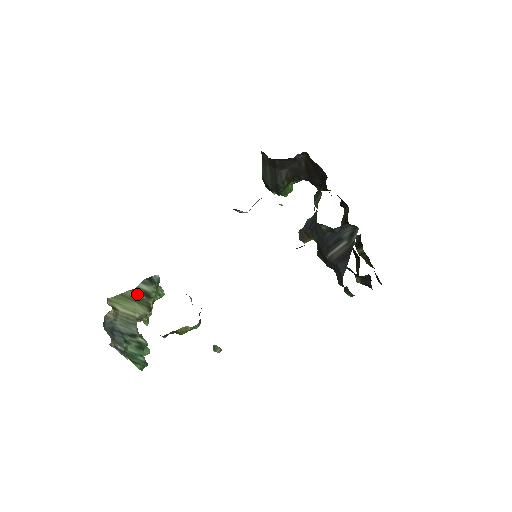
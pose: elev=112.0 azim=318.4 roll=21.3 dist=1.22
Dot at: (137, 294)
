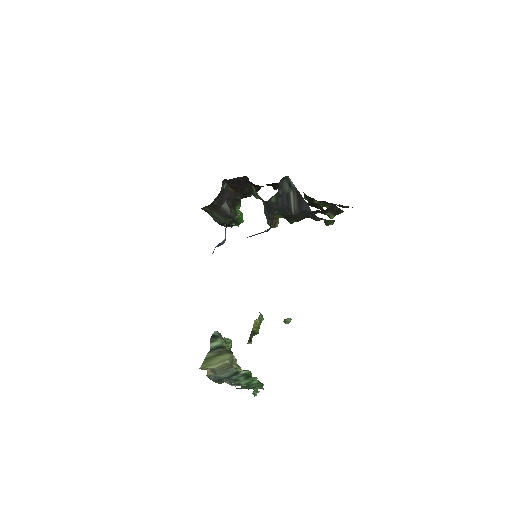
Dot at: (214, 351)
